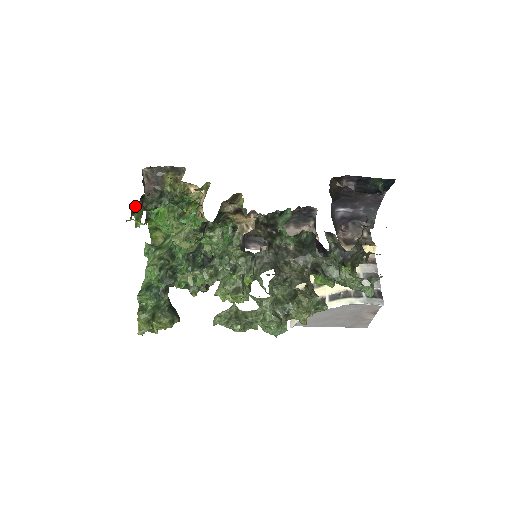
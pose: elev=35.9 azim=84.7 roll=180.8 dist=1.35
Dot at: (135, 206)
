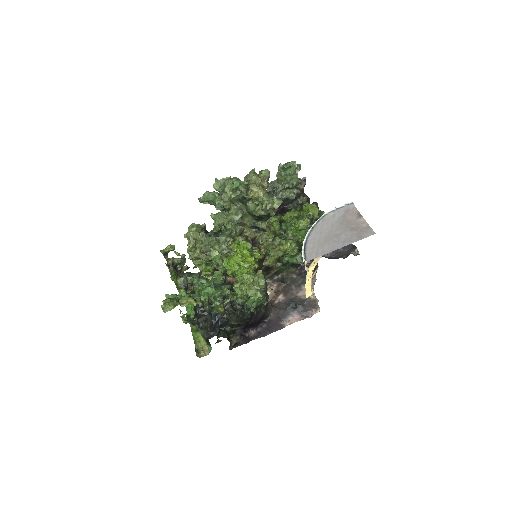
Dot at: (171, 269)
